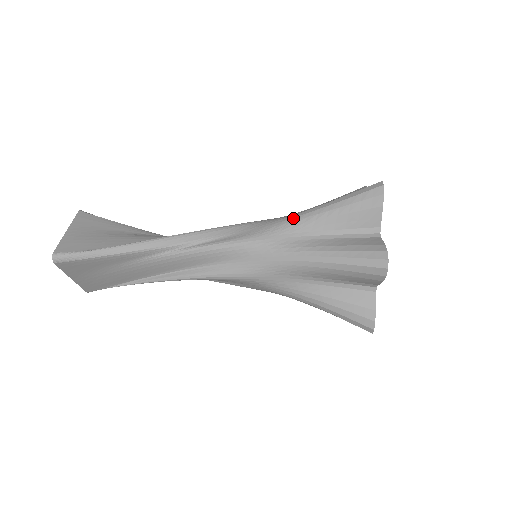
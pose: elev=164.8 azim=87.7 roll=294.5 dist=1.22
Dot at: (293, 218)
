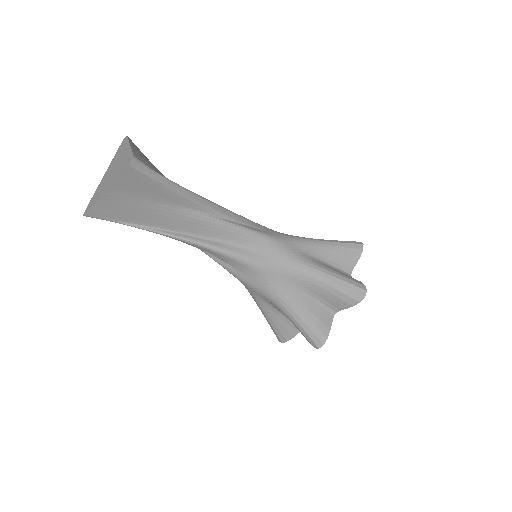
Dot at: (303, 238)
